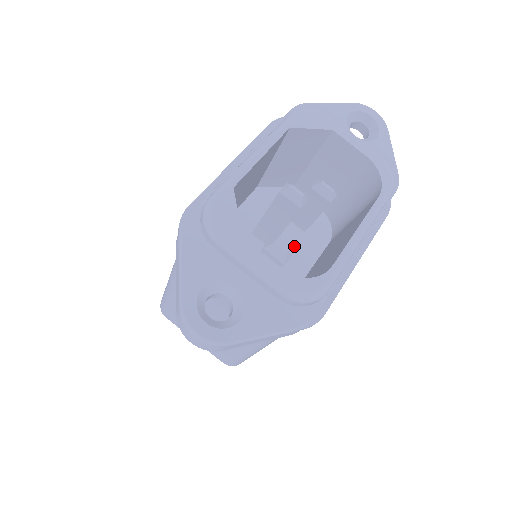
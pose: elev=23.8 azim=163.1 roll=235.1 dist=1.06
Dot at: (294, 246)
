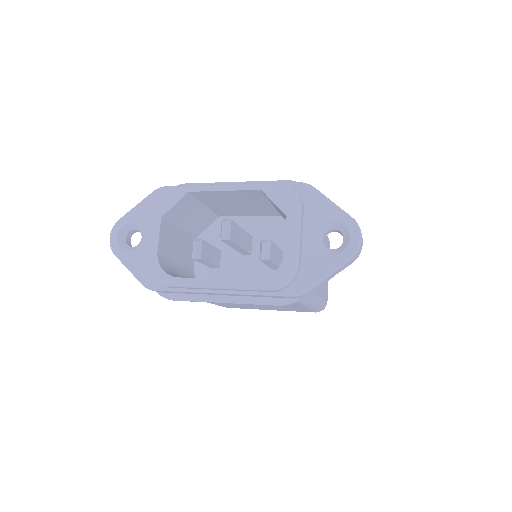
Dot at: (256, 269)
